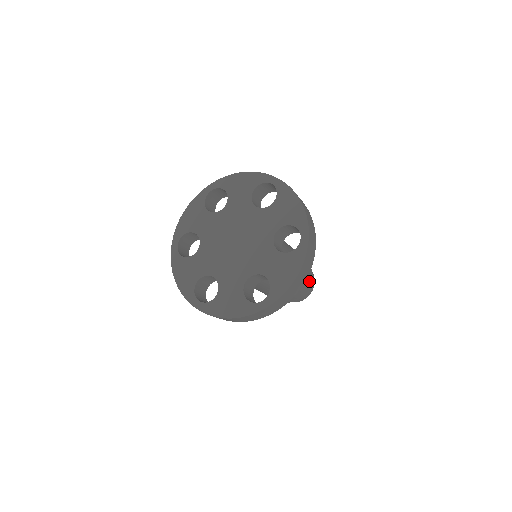
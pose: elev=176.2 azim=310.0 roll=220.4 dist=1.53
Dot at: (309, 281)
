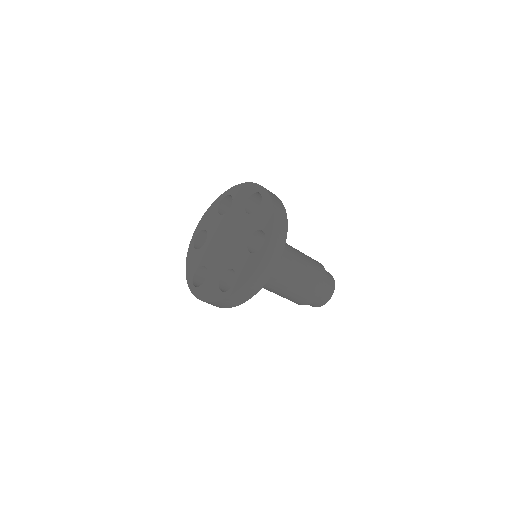
Dot at: (320, 266)
